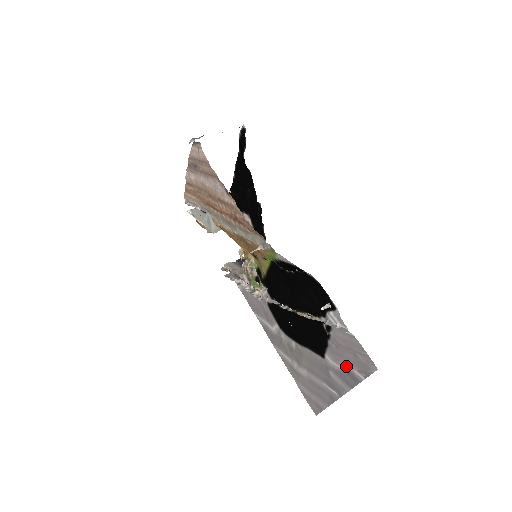
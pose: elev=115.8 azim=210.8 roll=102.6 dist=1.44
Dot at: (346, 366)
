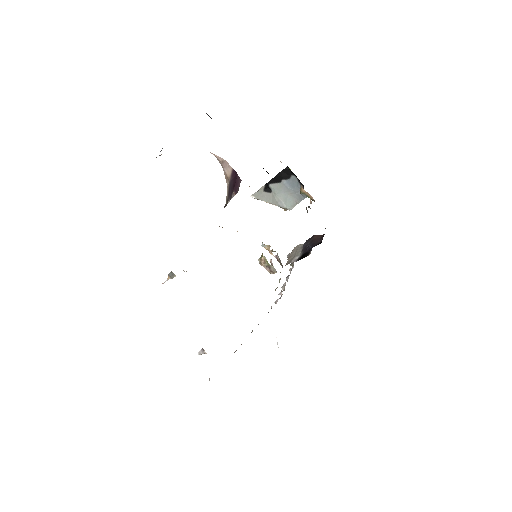
Dot at: occluded
